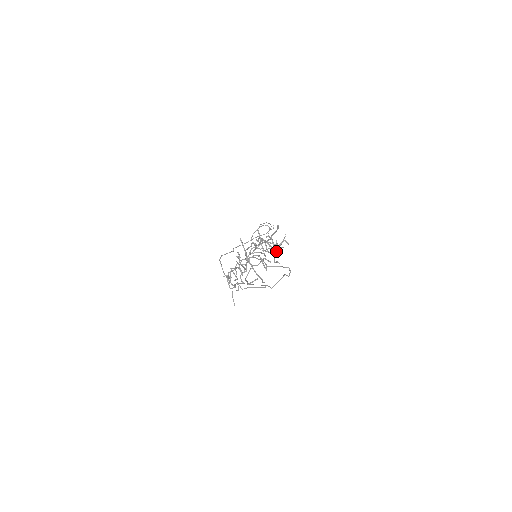
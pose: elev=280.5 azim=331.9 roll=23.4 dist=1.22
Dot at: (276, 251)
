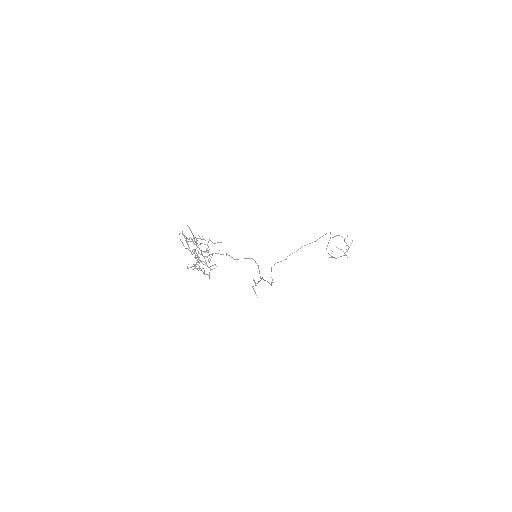
Dot at: (197, 243)
